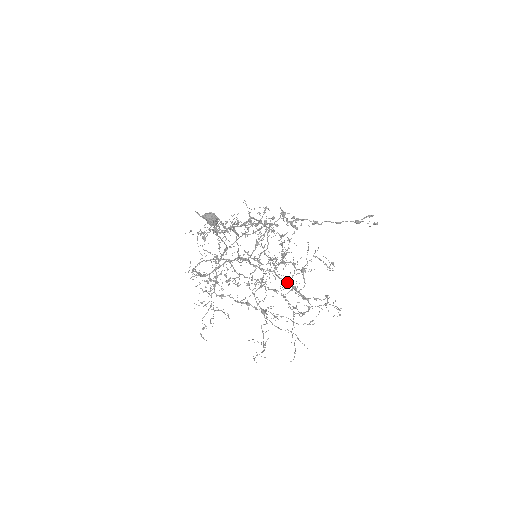
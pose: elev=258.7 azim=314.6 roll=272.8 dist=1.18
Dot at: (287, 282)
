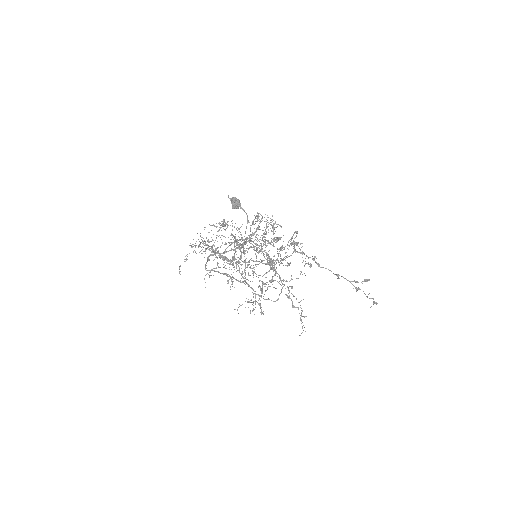
Dot at: occluded
